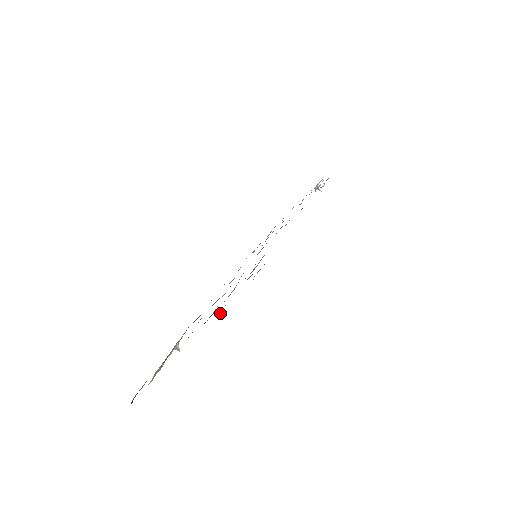
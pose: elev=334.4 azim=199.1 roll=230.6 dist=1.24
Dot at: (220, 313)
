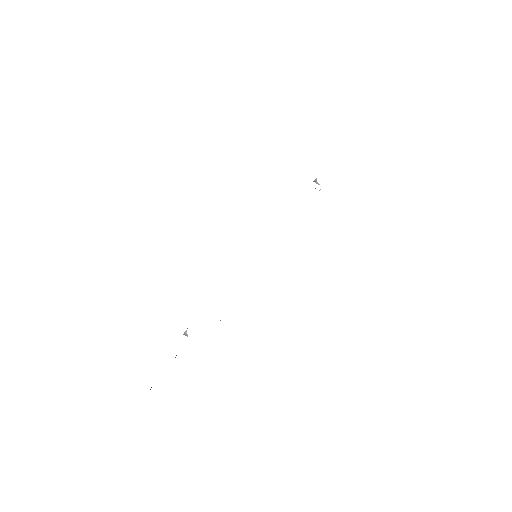
Dot at: occluded
